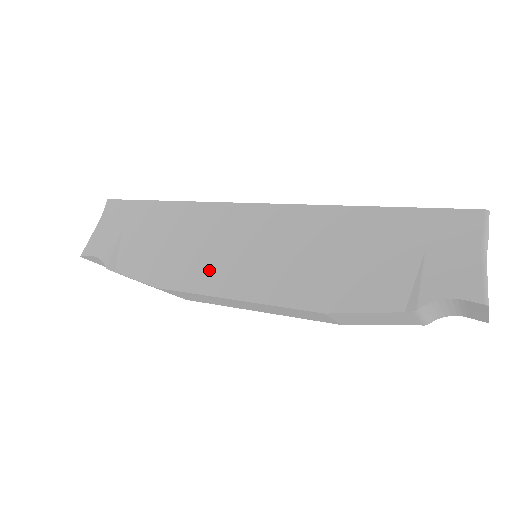
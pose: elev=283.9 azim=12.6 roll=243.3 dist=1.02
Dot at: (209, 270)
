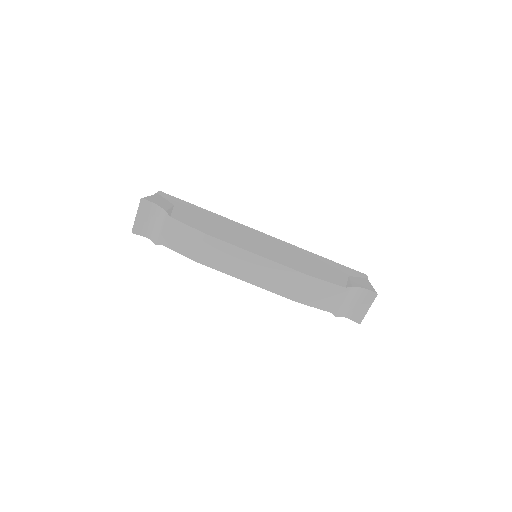
Dot at: (242, 241)
